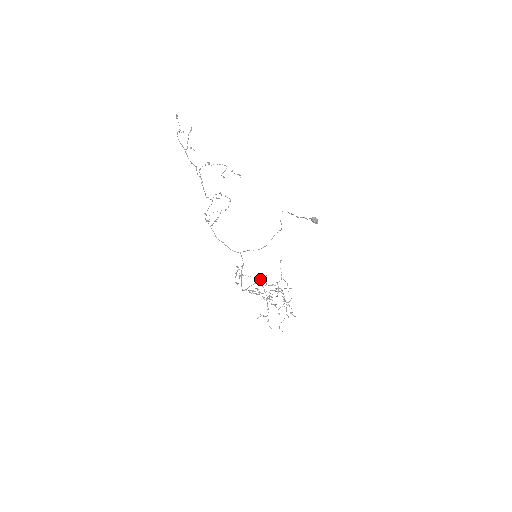
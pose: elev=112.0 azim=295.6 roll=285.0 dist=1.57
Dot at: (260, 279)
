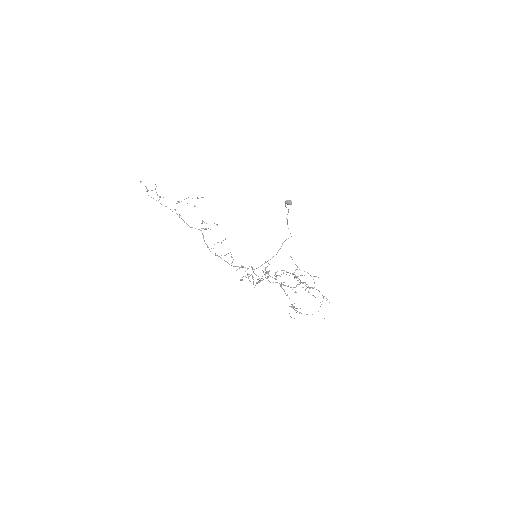
Dot at: occluded
